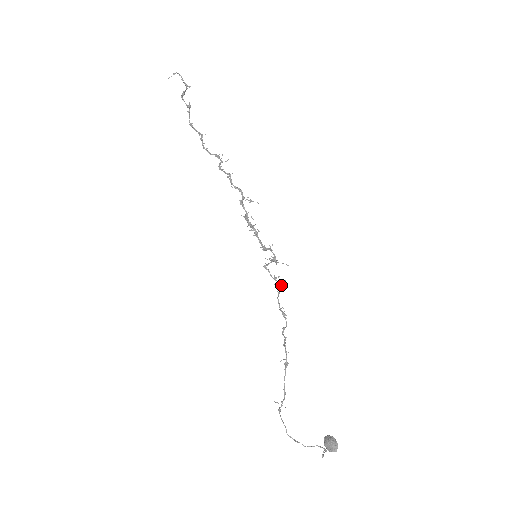
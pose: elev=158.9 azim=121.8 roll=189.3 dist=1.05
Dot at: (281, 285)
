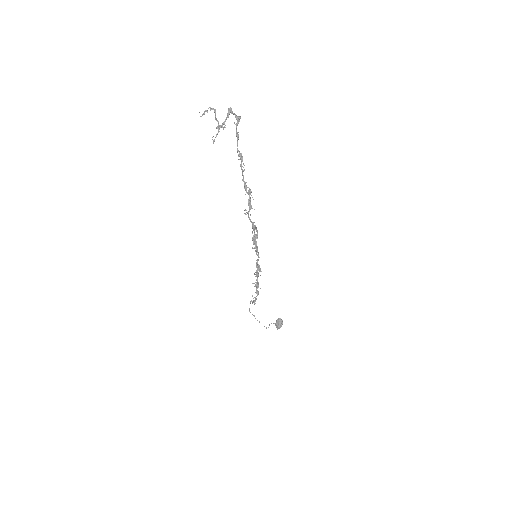
Dot at: (256, 287)
